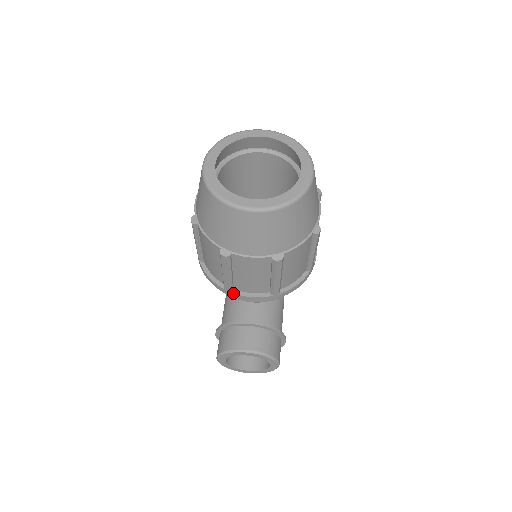
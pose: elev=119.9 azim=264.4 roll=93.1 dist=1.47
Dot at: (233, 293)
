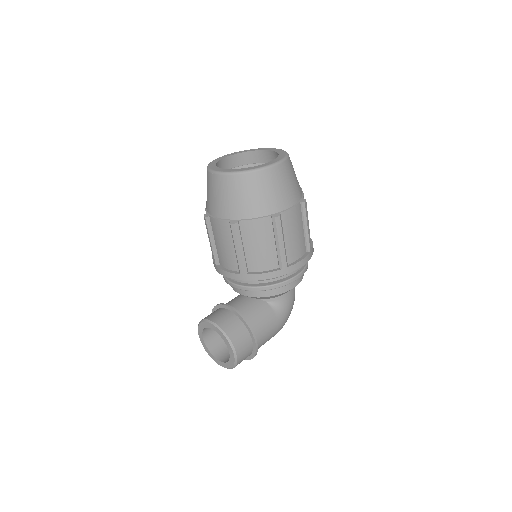
Dot at: (217, 267)
